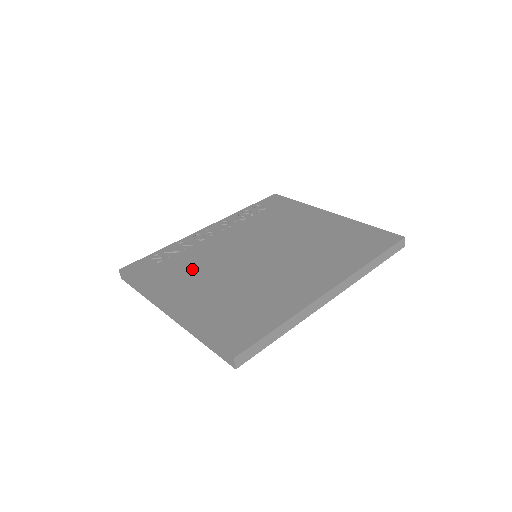
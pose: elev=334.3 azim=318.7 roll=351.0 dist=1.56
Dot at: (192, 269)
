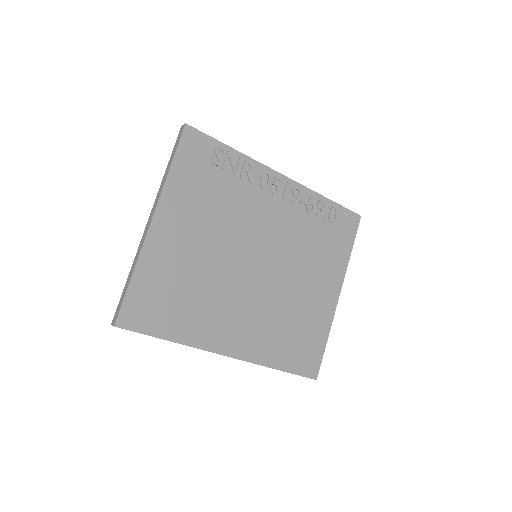
Dot at: (213, 208)
